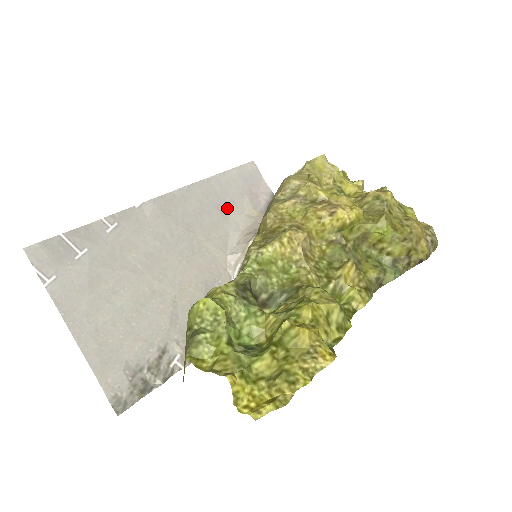
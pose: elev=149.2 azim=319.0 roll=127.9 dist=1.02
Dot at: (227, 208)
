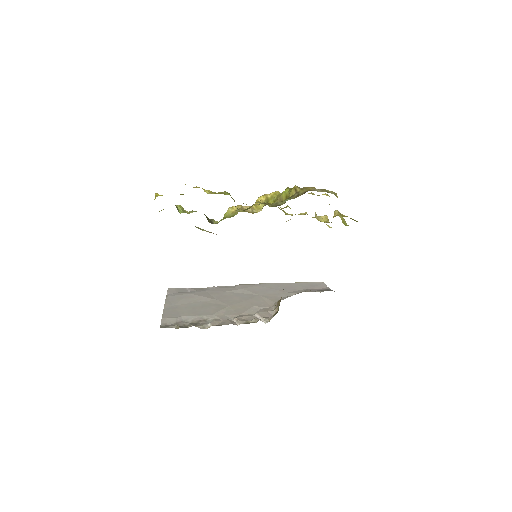
Dot at: (289, 291)
